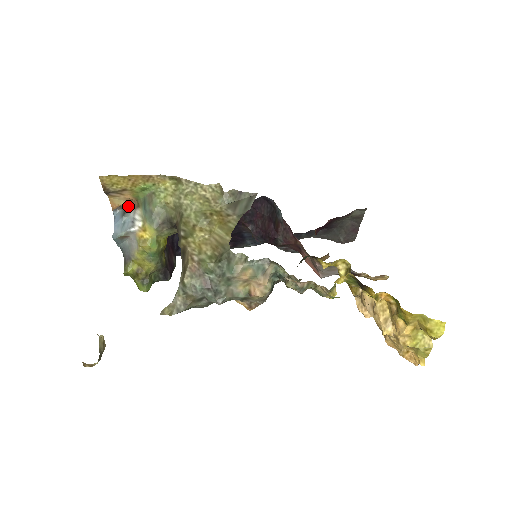
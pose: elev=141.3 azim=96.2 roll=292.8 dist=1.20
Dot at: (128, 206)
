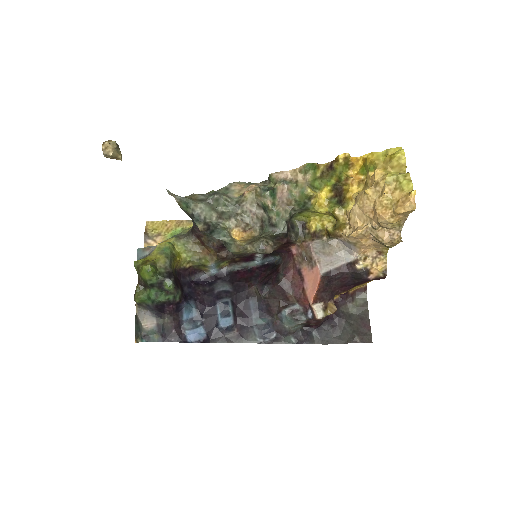
Dot at: occluded
